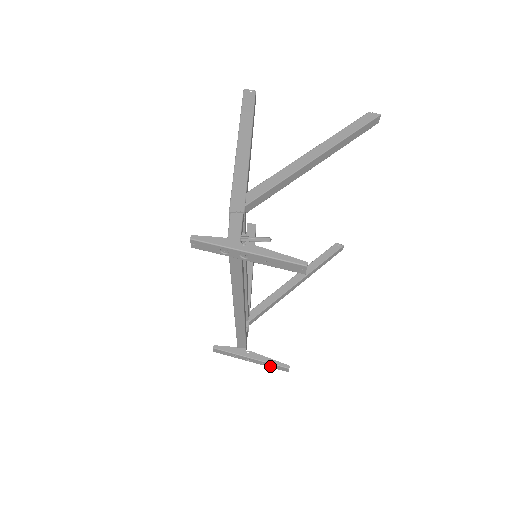
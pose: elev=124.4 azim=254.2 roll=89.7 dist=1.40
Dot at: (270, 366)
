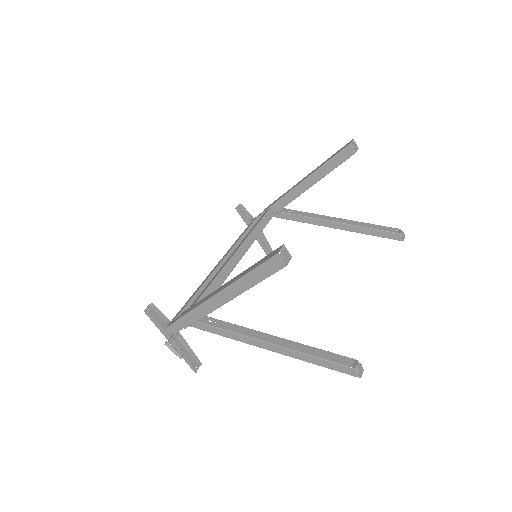
Dot at: (264, 245)
